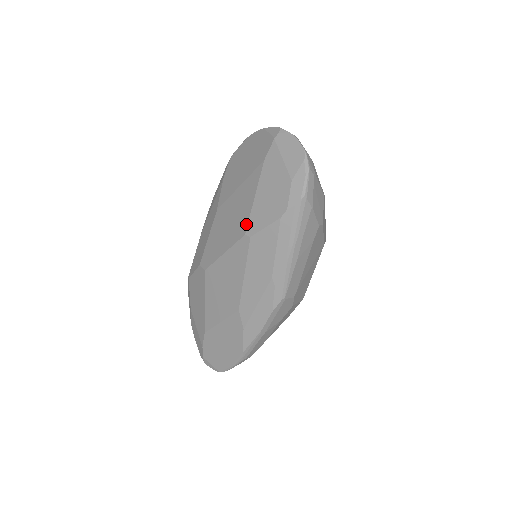
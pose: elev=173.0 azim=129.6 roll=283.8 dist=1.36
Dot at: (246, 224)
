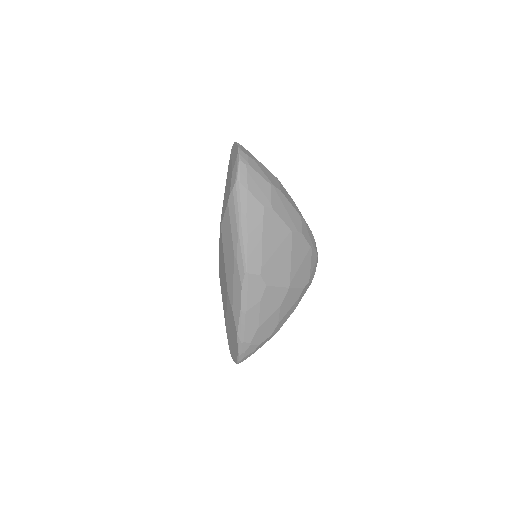
Dot at: (221, 218)
